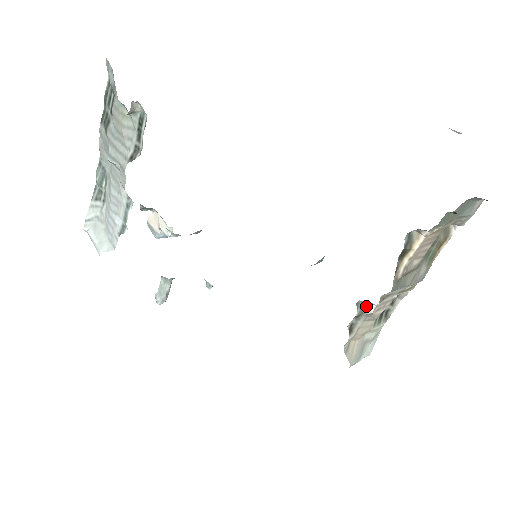
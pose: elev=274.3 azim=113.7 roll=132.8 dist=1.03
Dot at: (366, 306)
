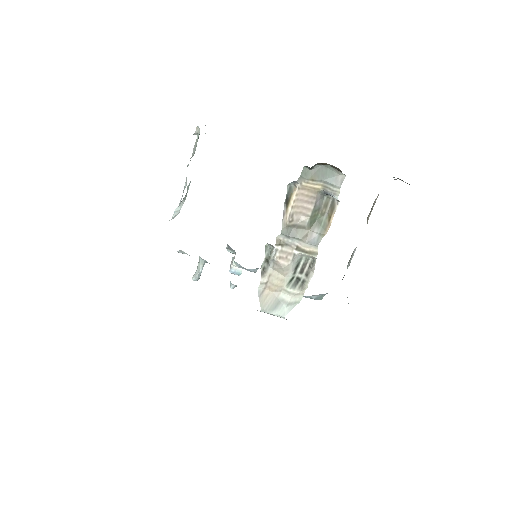
Dot at: (272, 251)
